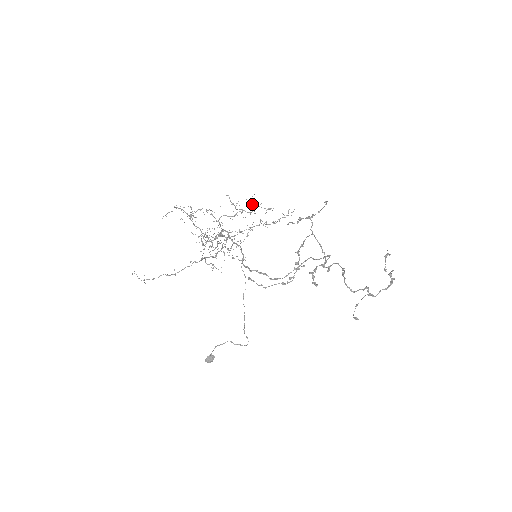
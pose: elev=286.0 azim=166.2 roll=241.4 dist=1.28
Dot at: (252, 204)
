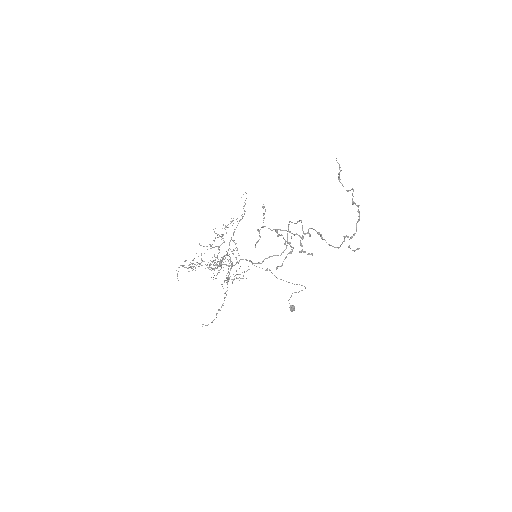
Dot at: (219, 236)
